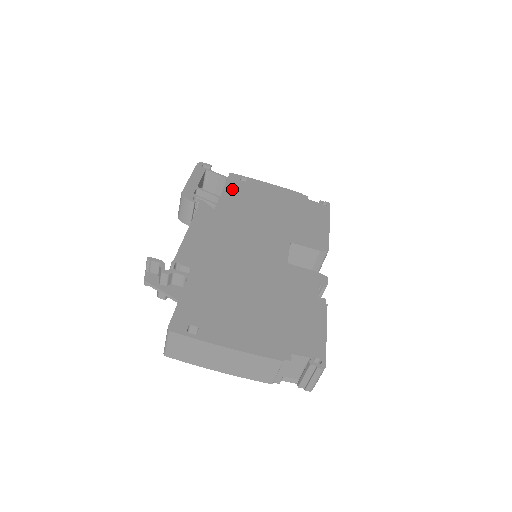
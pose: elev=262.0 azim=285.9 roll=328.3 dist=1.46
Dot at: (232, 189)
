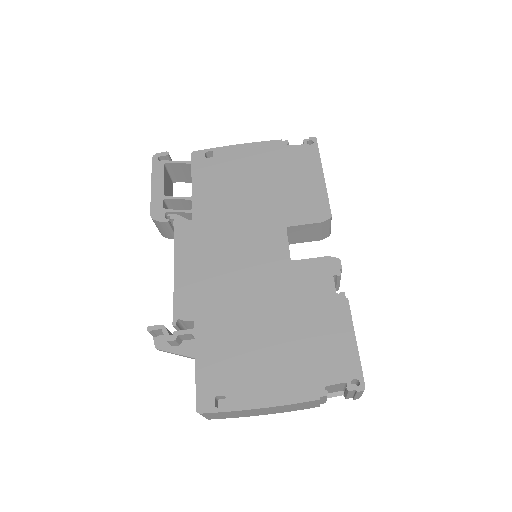
Dot at: (201, 178)
